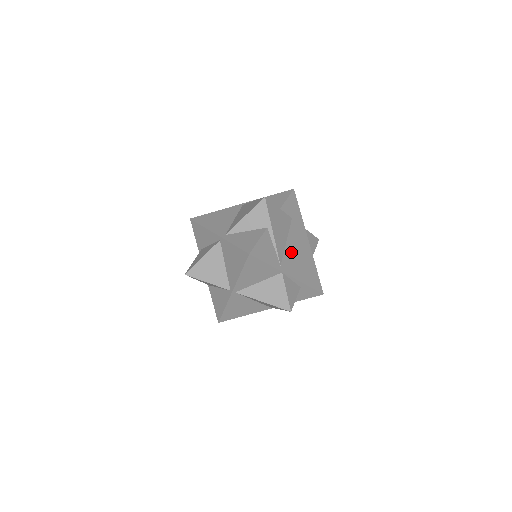
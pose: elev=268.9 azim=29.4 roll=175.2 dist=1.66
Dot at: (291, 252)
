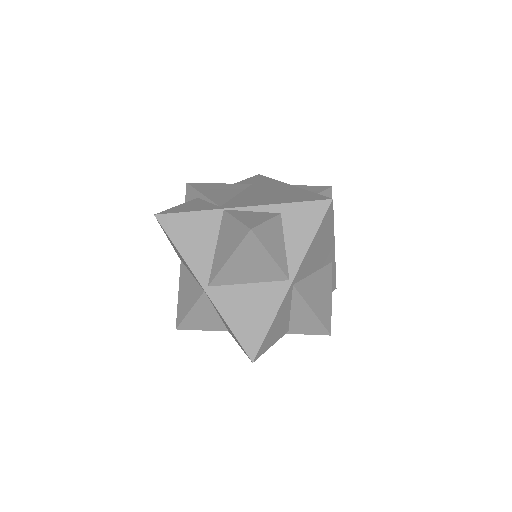
Dot at: (247, 197)
